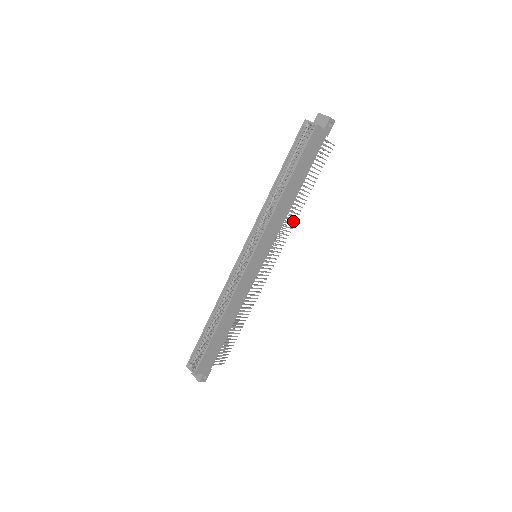
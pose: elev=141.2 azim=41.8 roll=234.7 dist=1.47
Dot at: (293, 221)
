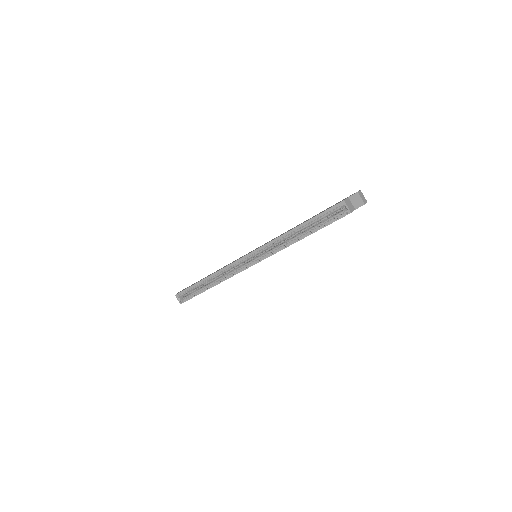
Dot at: occluded
